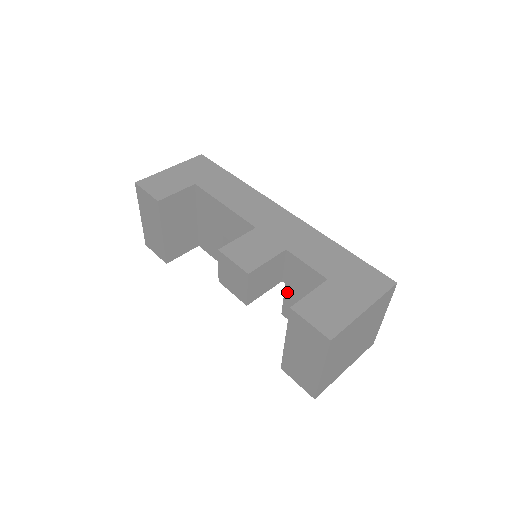
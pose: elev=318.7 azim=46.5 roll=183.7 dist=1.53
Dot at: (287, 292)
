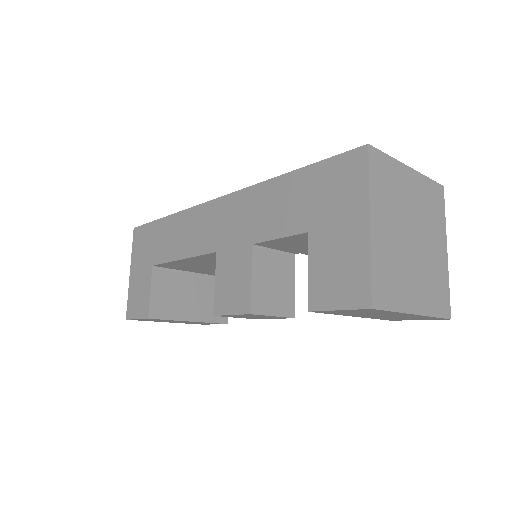
Dot at: occluded
